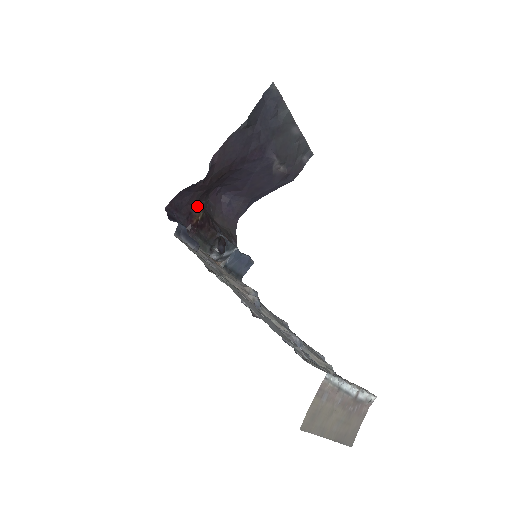
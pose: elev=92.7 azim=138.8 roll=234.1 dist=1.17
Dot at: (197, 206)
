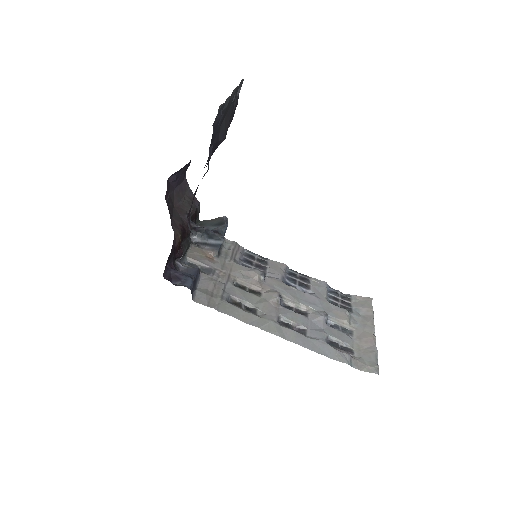
Dot at: (174, 236)
